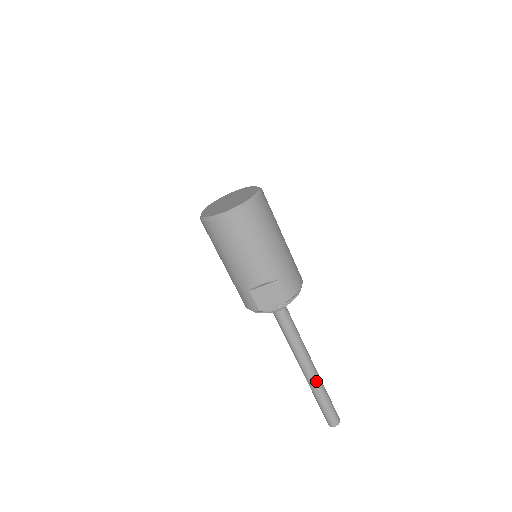
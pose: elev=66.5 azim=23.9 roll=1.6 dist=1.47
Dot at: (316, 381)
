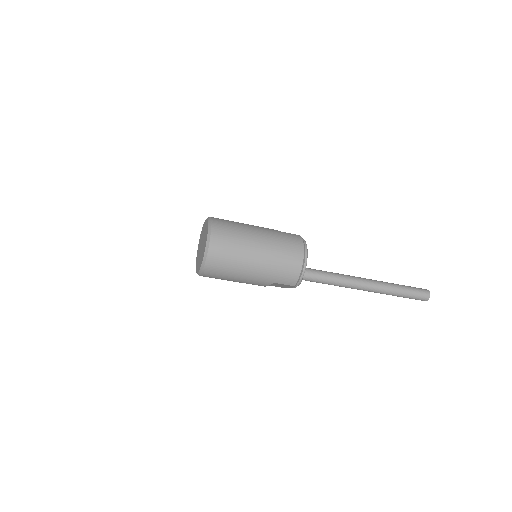
Dot at: (379, 292)
